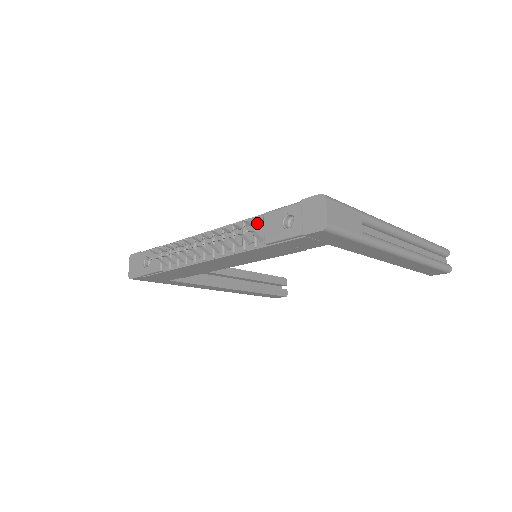
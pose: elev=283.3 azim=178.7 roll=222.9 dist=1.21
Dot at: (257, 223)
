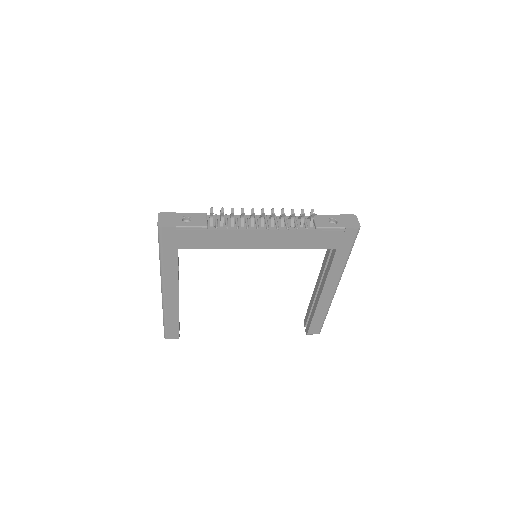
Dot at: occluded
